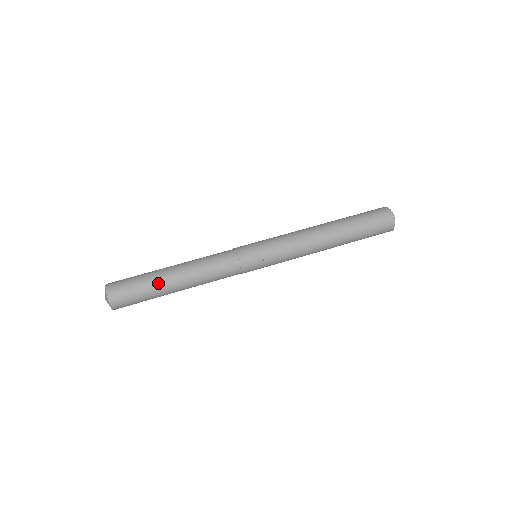
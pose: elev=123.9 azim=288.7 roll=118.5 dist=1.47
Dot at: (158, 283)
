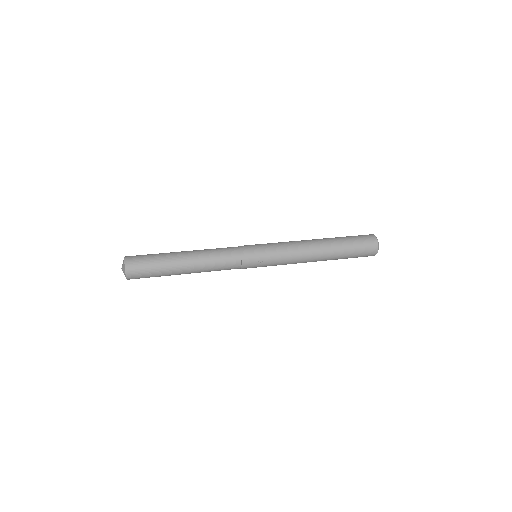
Dot at: (170, 266)
